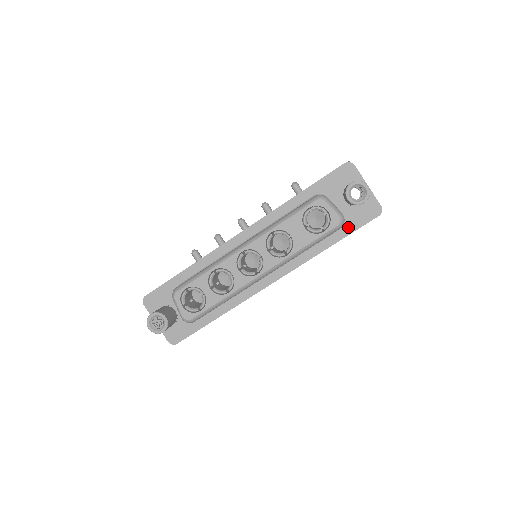
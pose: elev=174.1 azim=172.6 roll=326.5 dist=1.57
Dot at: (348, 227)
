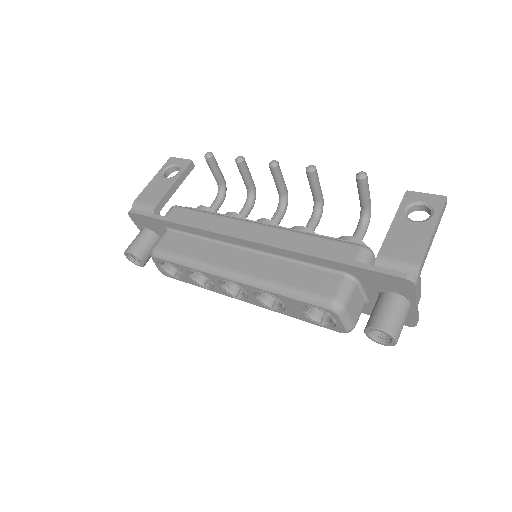
Dot at: (366, 310)
